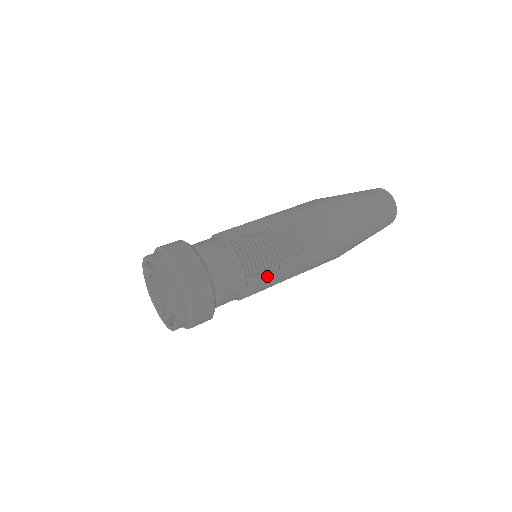
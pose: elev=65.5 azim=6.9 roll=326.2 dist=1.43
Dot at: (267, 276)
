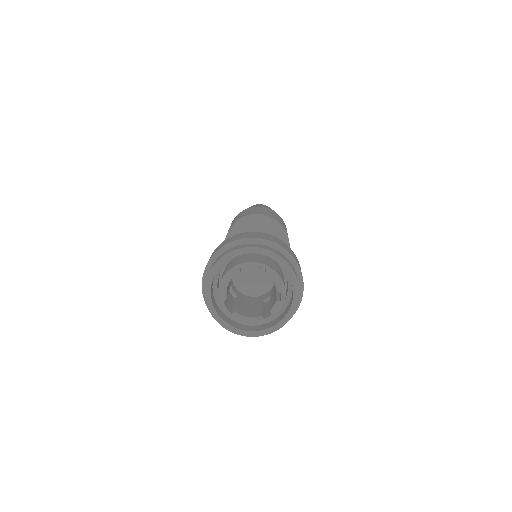
Dot at: occluded
